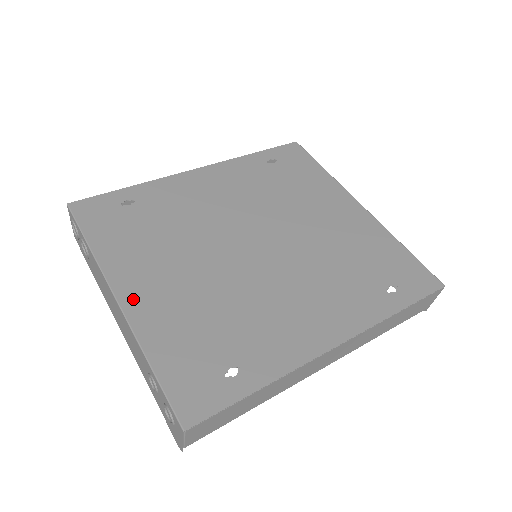
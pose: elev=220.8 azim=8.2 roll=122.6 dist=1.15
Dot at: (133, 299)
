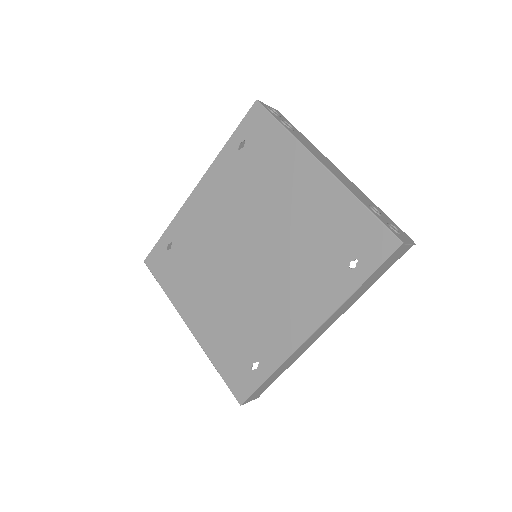
Dot at: (195, 326)
